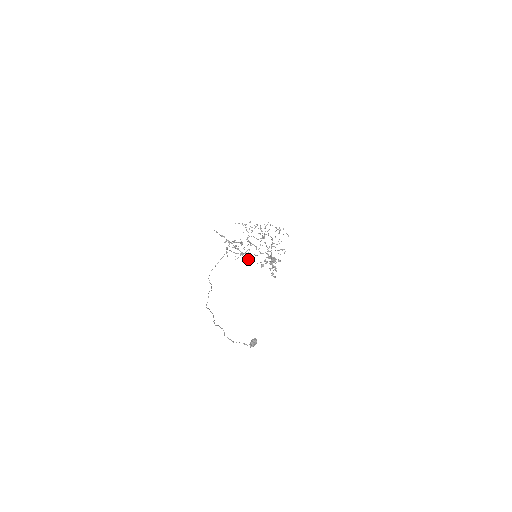
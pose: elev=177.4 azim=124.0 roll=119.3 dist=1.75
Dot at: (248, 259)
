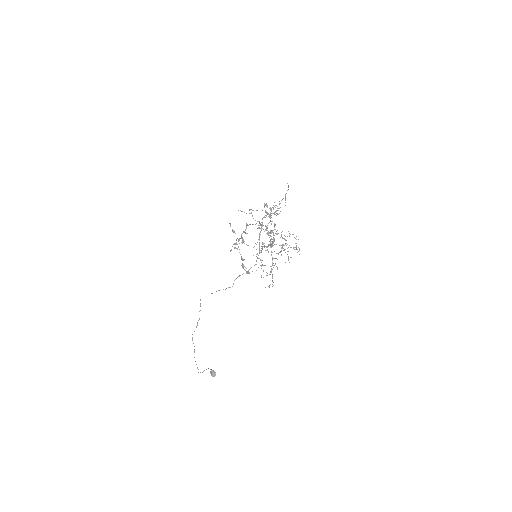
Dot at: (249, 224)
